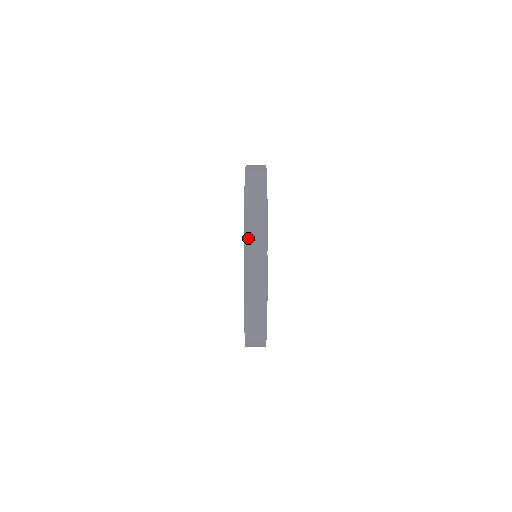
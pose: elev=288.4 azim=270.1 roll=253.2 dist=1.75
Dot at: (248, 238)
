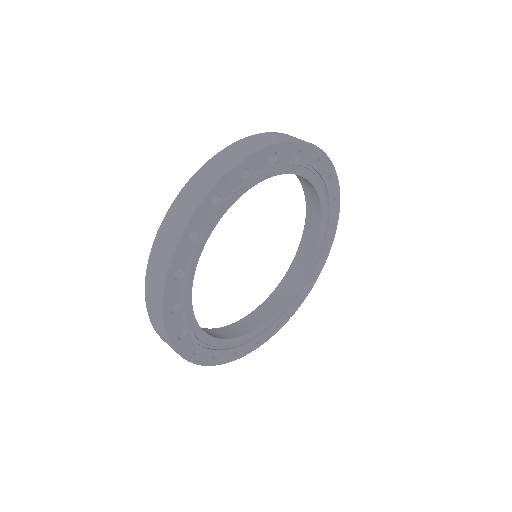
Dot at: (222, 154)
